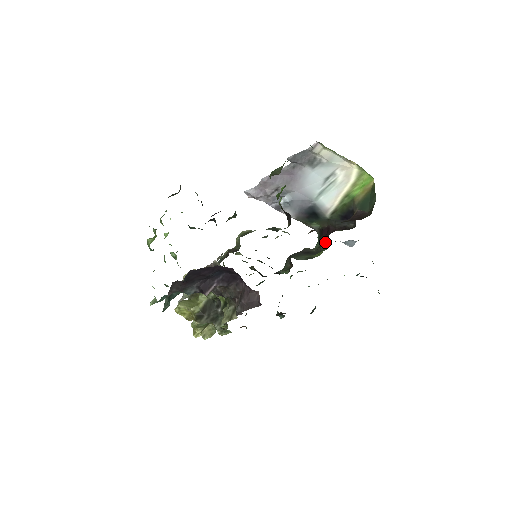
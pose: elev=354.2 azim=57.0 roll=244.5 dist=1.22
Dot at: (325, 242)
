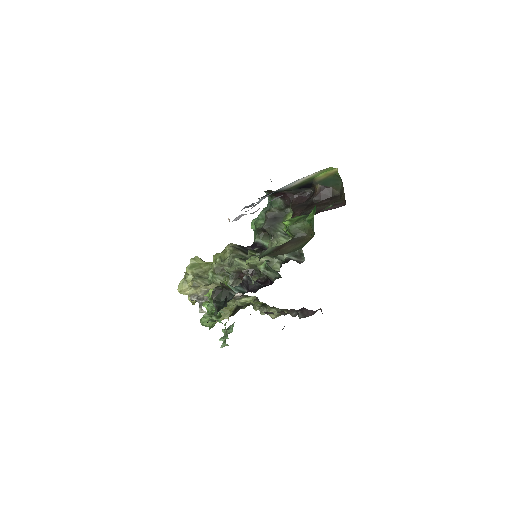
Dot at: (287, 206)
